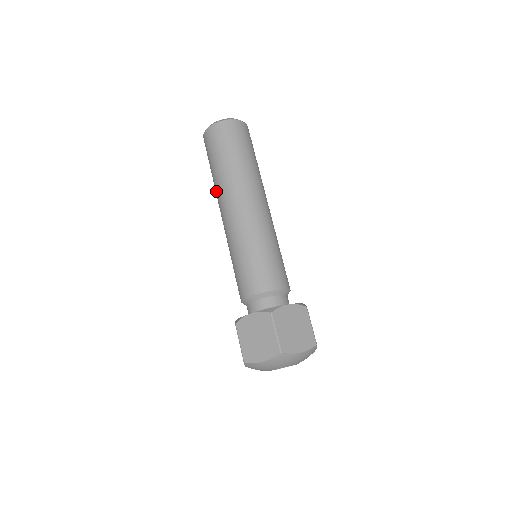
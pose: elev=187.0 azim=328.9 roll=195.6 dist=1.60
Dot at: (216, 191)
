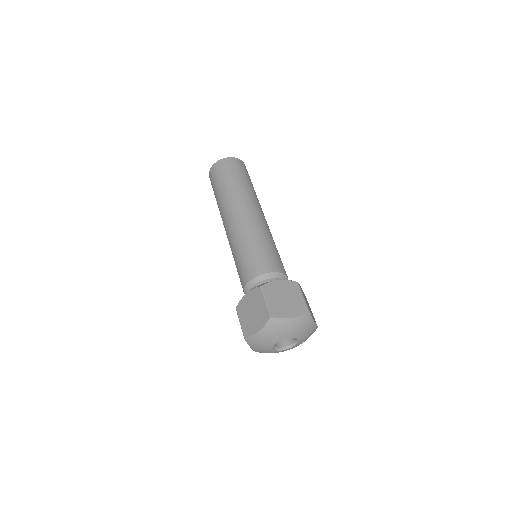
Dot at: (220, 213)
